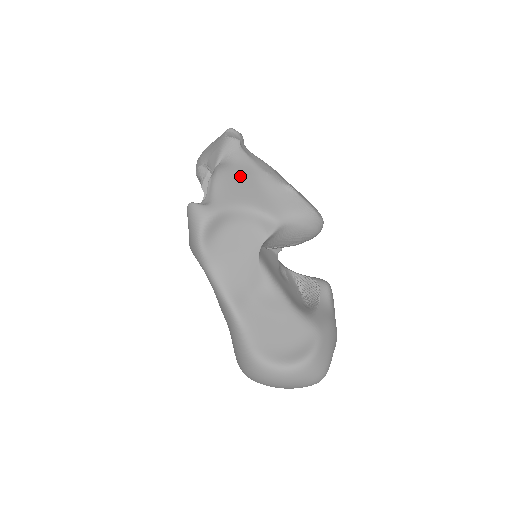
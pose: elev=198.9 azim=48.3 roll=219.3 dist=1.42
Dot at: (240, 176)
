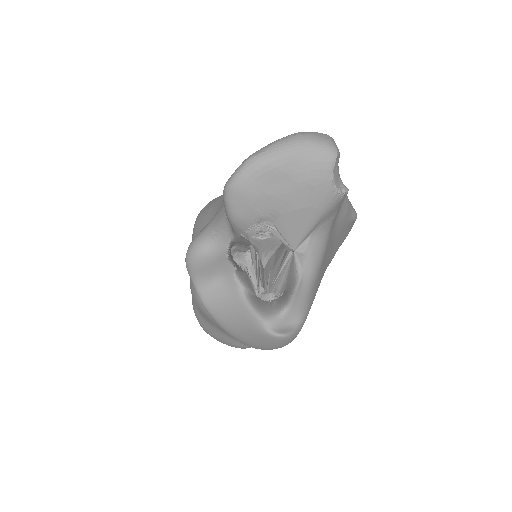
Dot at: (328, 248)
